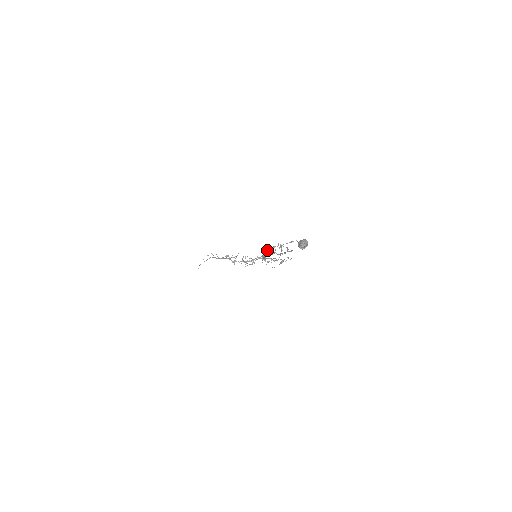
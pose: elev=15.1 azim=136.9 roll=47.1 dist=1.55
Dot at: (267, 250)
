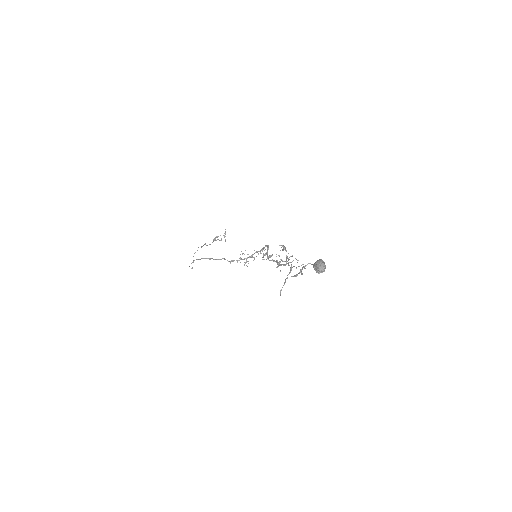
Dot at: occluded
